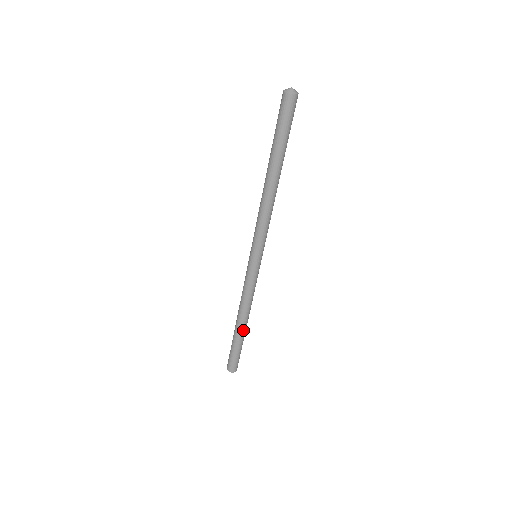
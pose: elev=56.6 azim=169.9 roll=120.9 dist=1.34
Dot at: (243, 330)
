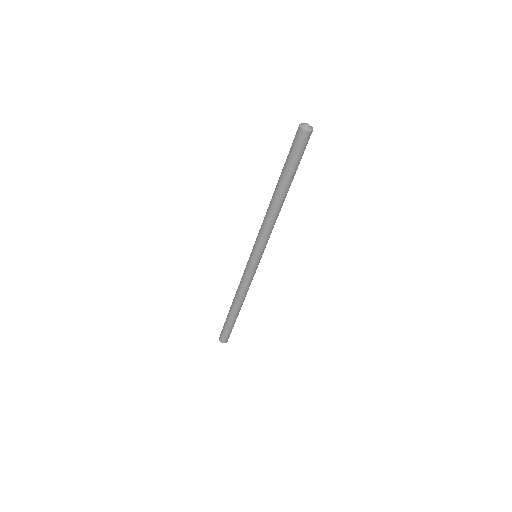
Dot at: (233, 311)
